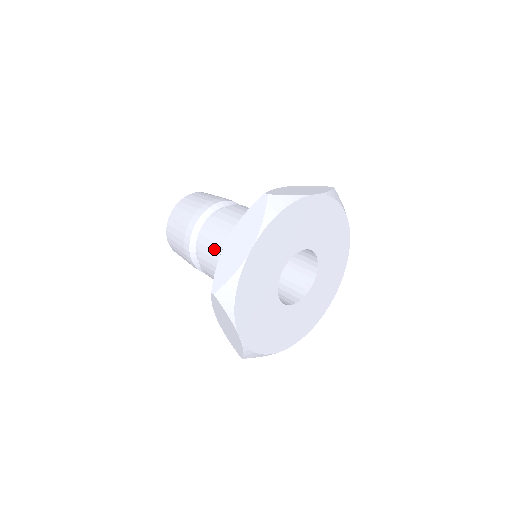
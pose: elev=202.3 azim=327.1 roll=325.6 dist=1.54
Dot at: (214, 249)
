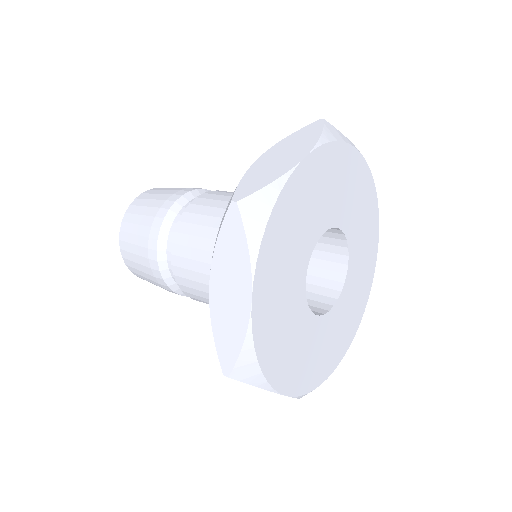
Dot at: (197, 280)
